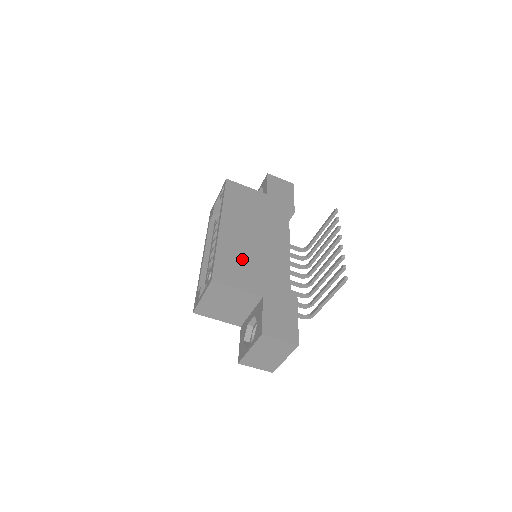
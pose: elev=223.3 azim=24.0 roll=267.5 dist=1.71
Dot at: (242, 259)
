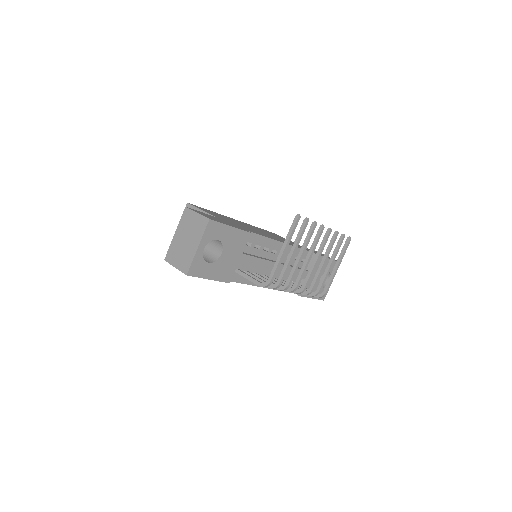
Dot at: (228, 219)
